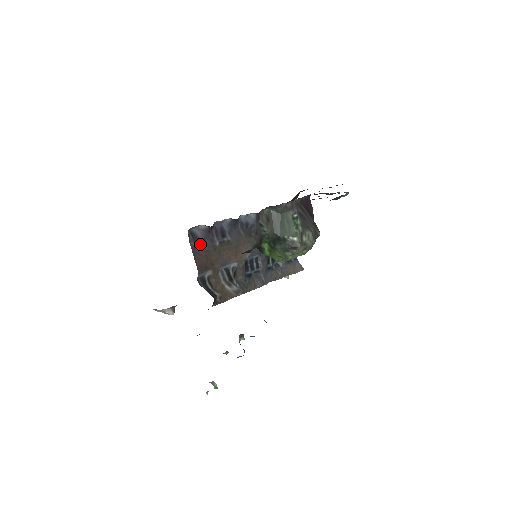
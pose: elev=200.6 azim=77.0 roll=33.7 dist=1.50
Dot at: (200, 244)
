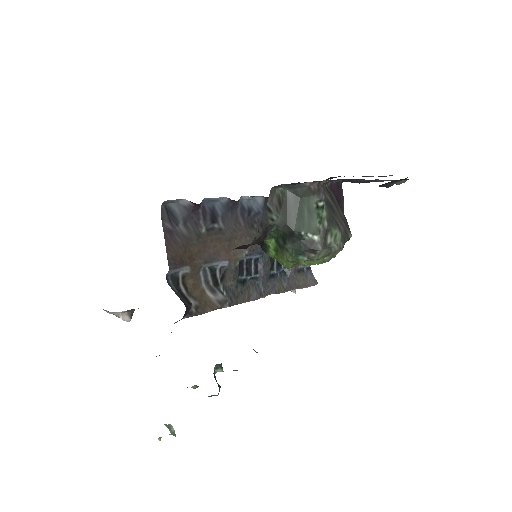
Dot at: (178, 227)
